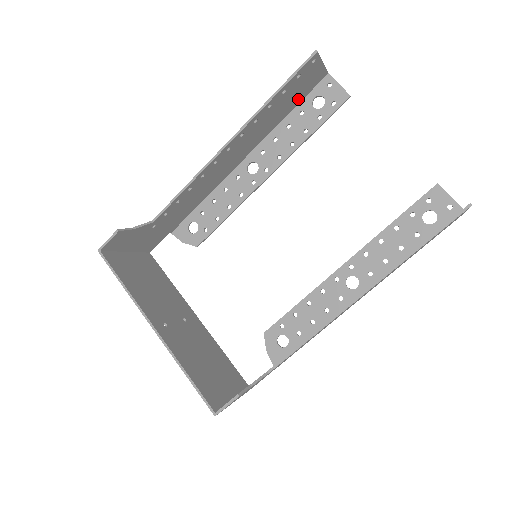
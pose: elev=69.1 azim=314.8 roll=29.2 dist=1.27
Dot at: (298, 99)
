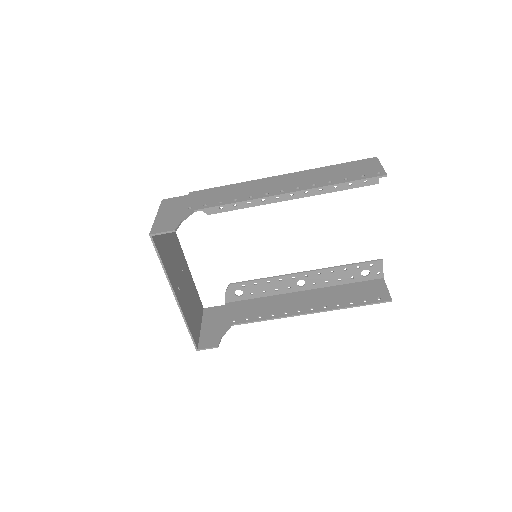
Dot at: (347, 167)
